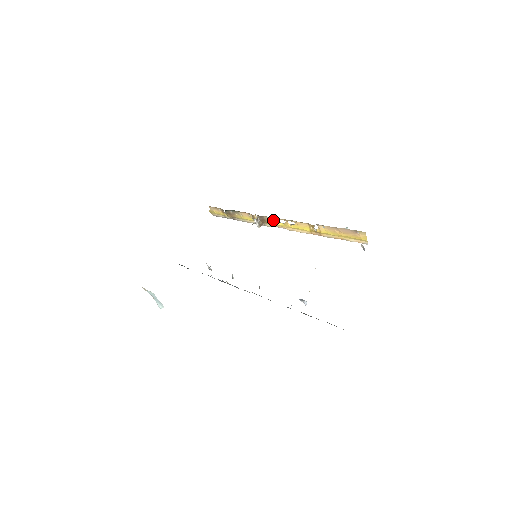
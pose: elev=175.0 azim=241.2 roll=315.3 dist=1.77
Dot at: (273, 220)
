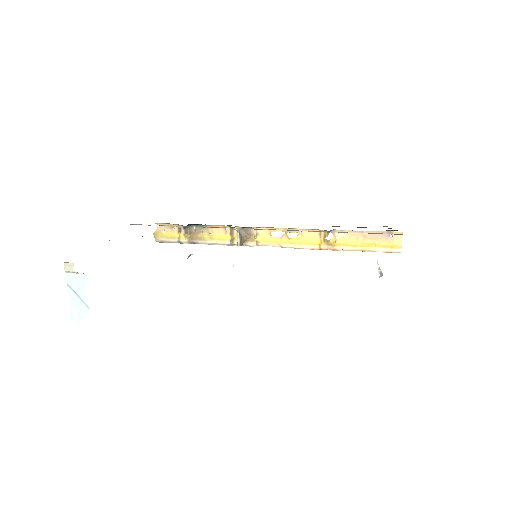
Dot at: (264, 233)
